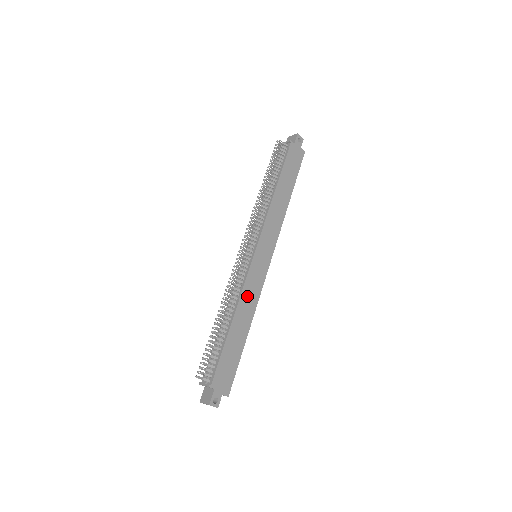
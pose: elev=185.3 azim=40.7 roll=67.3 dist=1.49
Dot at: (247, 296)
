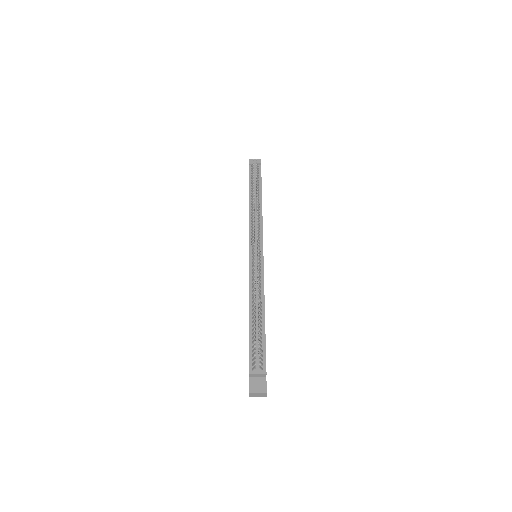
Dot at: occluded
